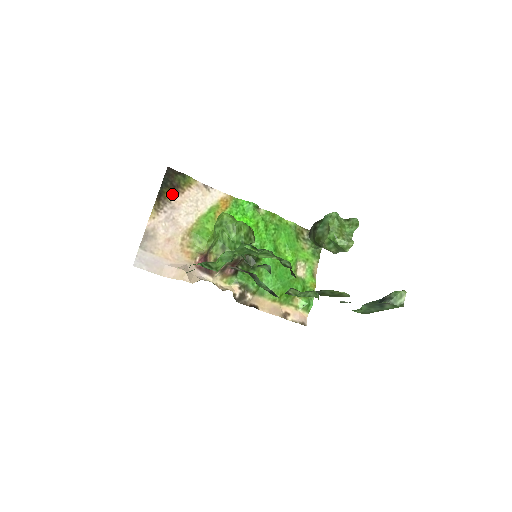
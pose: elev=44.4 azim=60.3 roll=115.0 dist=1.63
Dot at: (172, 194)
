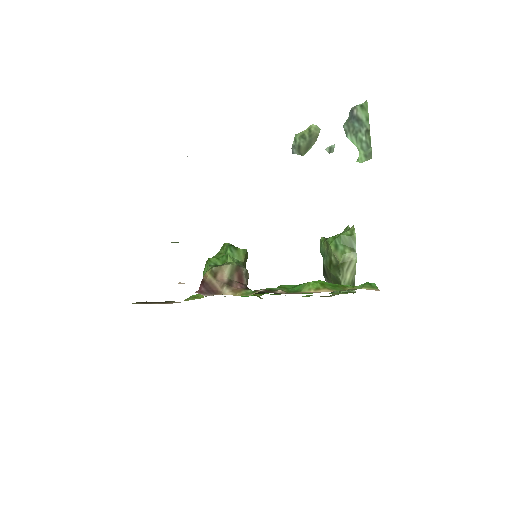
Dot at: (156, 303)
